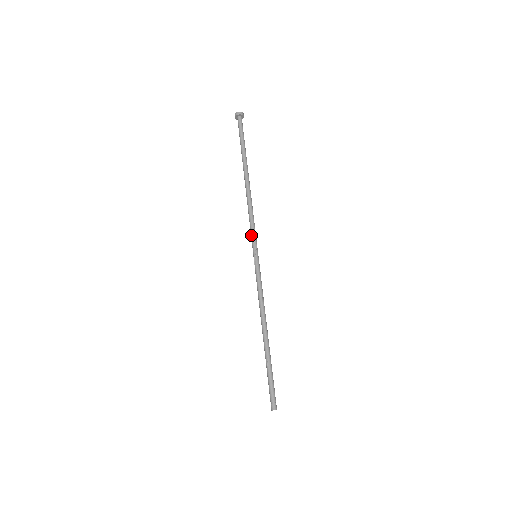
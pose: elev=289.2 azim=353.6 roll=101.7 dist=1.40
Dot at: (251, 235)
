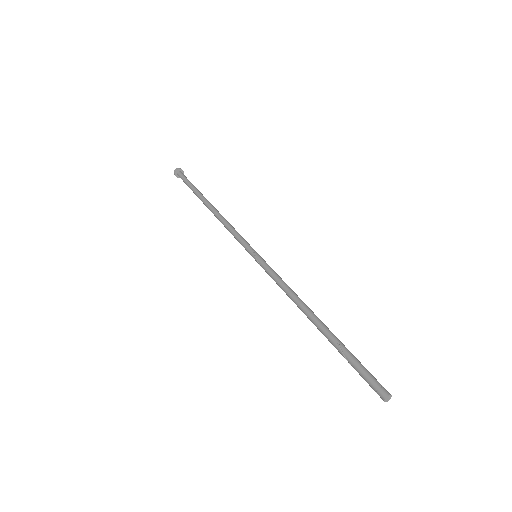
Dot at: (240, 241)
